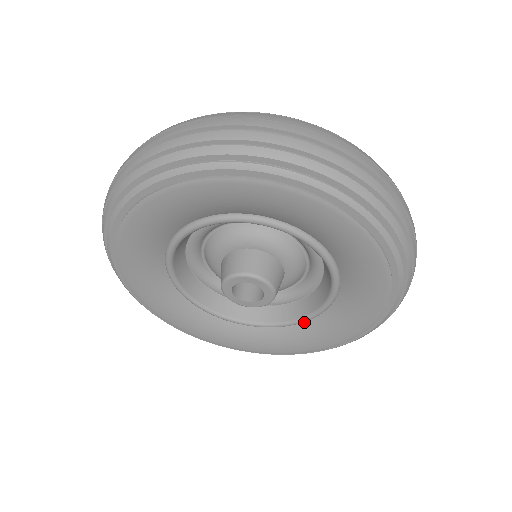
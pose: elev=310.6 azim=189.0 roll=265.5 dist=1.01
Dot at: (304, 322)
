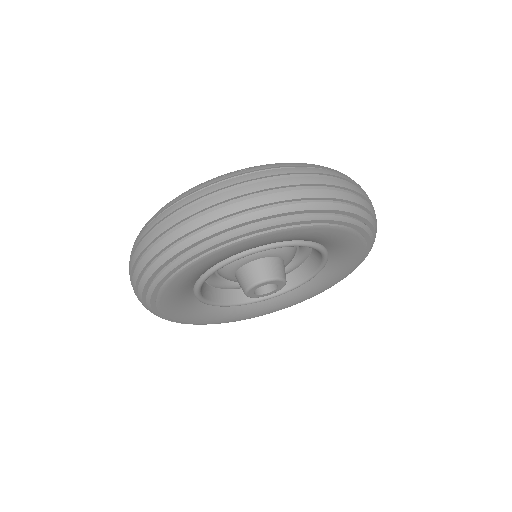
Dot at: (321, 270)
